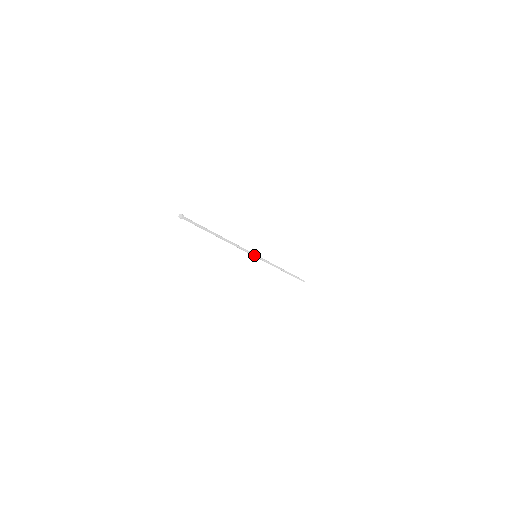
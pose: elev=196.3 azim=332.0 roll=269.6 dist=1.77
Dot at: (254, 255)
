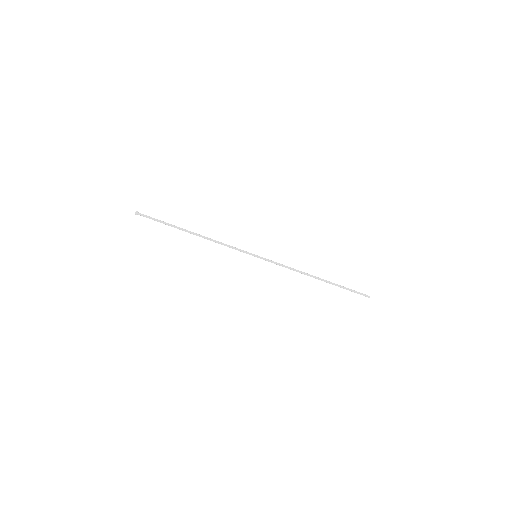
Dot at: (251, 254)
